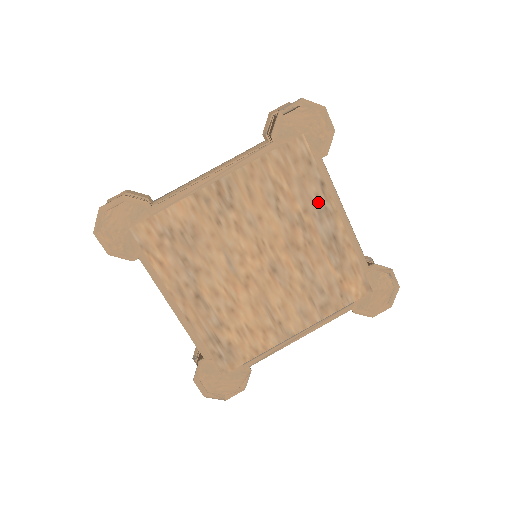
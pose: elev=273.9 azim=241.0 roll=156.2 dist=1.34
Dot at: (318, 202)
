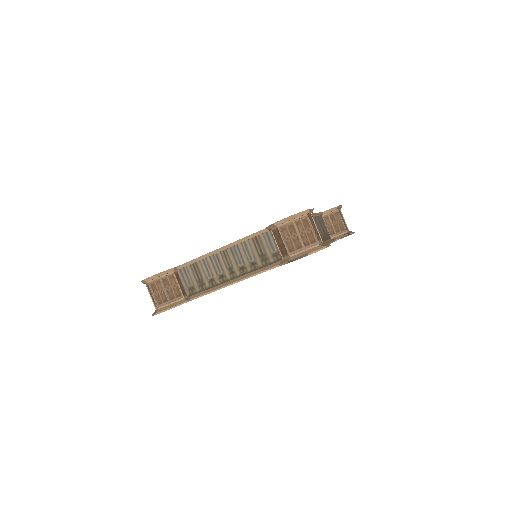
Dot at: occluded
